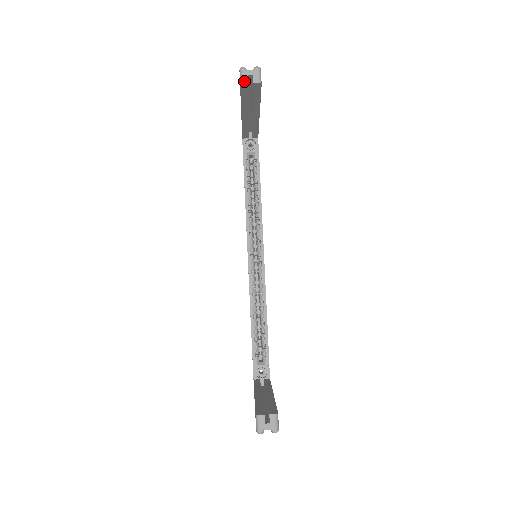
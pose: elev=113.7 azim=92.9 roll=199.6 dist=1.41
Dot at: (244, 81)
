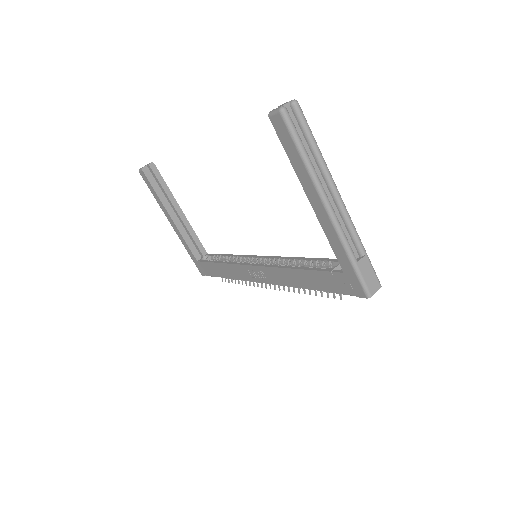
Dot at: (143, 167)
